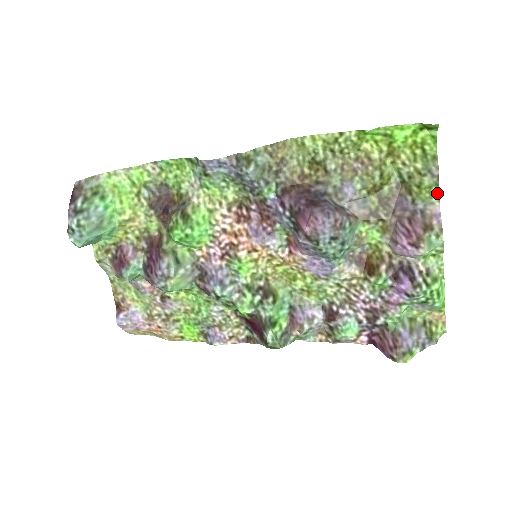
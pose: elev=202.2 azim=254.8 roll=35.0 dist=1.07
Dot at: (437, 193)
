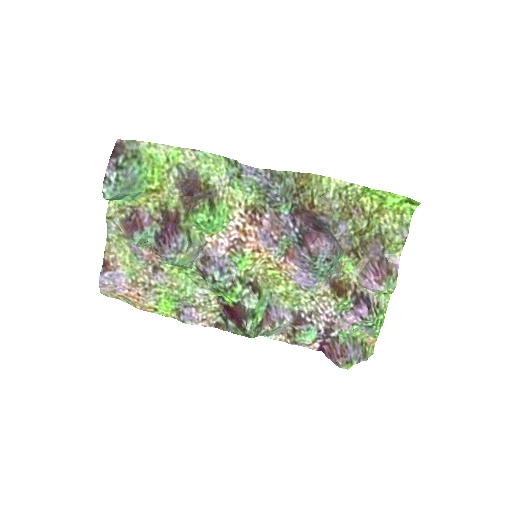
Dot at: (401, 250)
